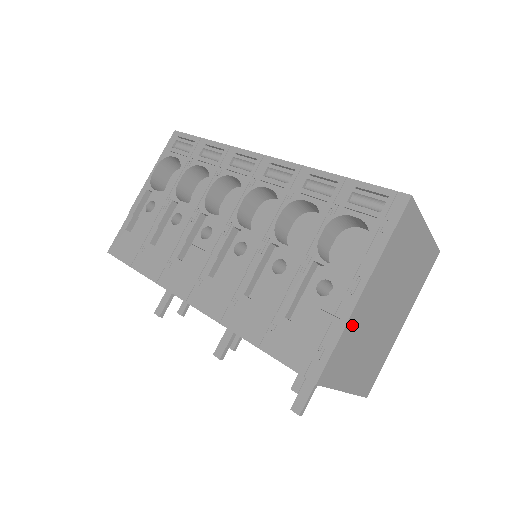
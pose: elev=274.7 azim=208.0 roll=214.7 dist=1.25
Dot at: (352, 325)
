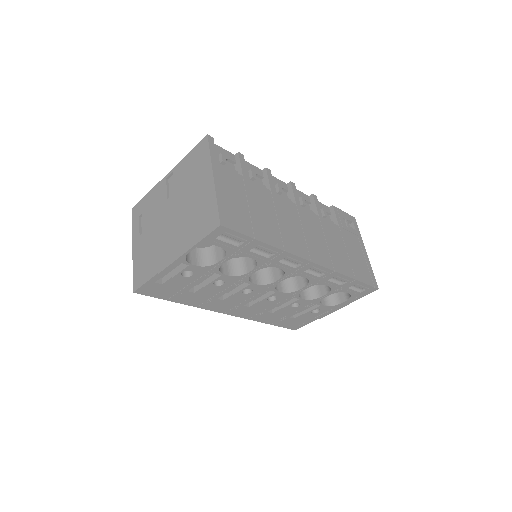
Dot at: occluded
